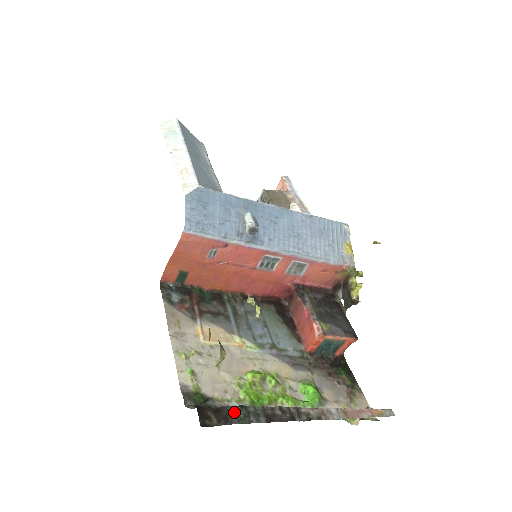
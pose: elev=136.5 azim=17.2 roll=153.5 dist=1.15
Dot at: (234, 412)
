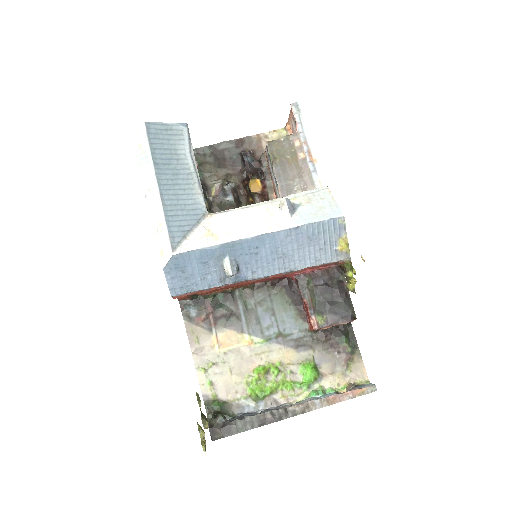
Dot at: (235, 425)
